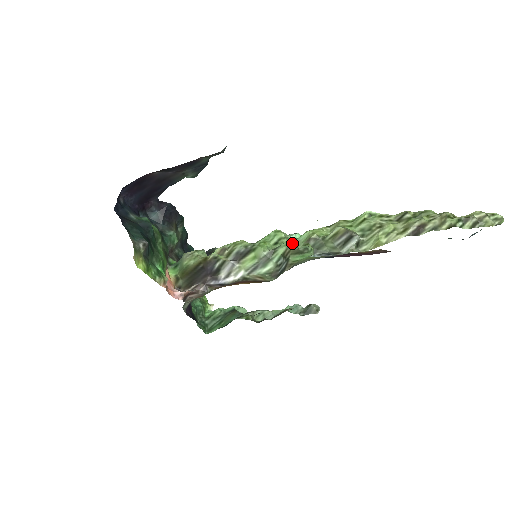
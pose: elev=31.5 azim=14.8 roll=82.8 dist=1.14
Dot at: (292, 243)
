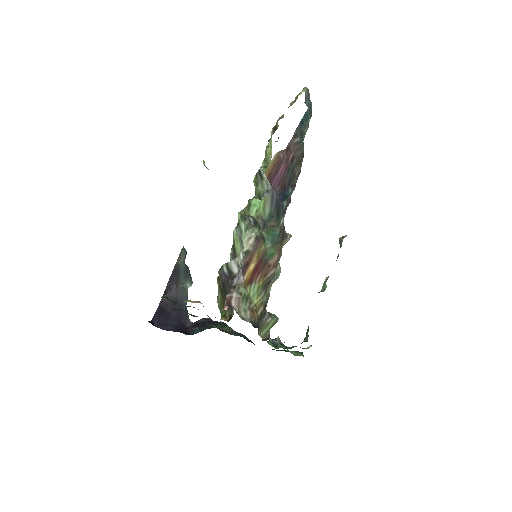
Dot at: occluded
